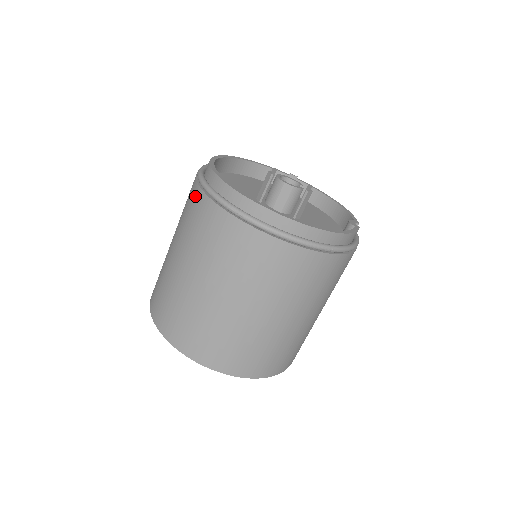
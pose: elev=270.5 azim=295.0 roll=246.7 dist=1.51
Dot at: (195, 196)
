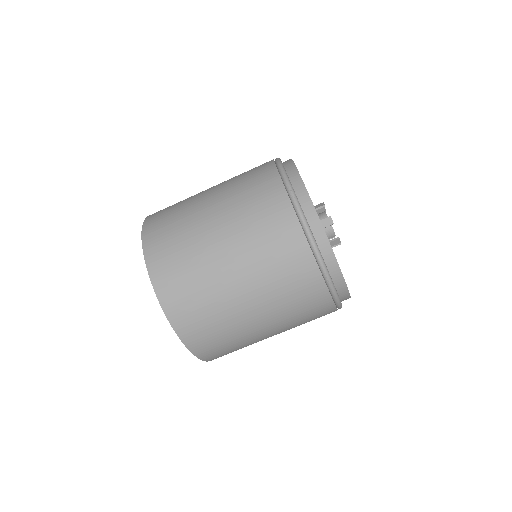
Dot at: (265, 166)
